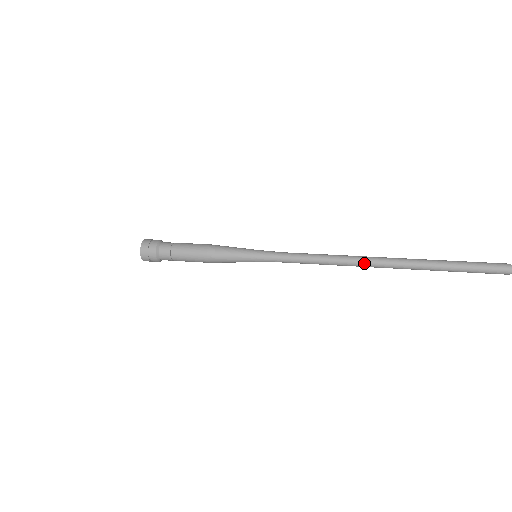
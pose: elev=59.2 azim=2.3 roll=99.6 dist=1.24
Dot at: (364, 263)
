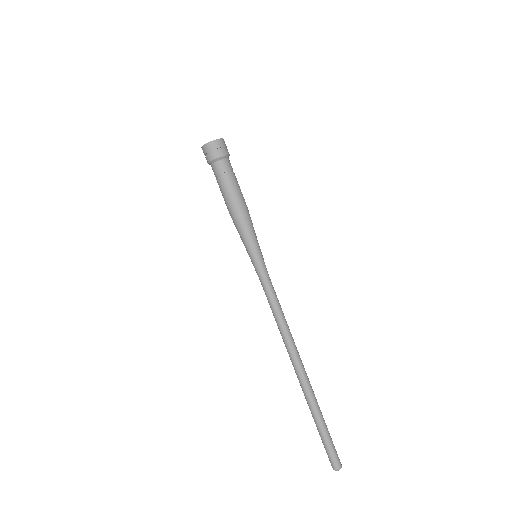
Dot at: (292, 355)
